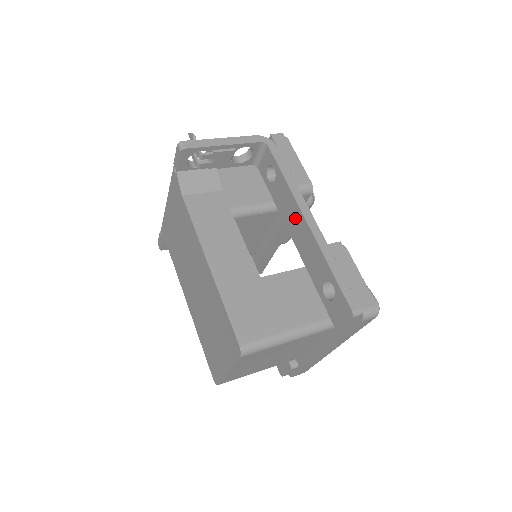
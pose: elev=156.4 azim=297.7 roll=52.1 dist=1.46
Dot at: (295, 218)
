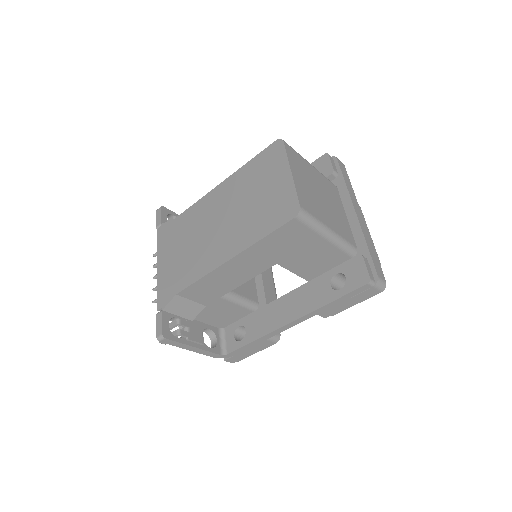
Dot at: occluded
